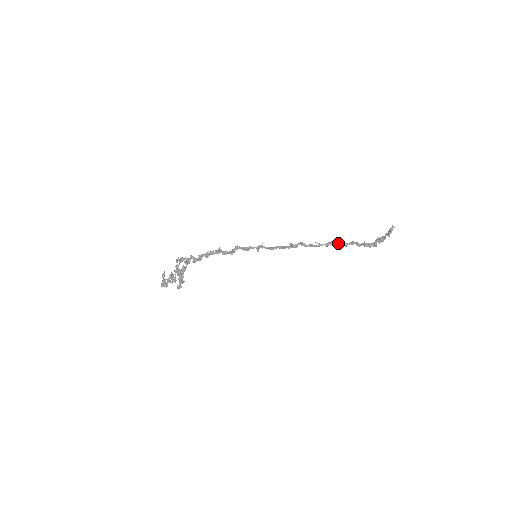
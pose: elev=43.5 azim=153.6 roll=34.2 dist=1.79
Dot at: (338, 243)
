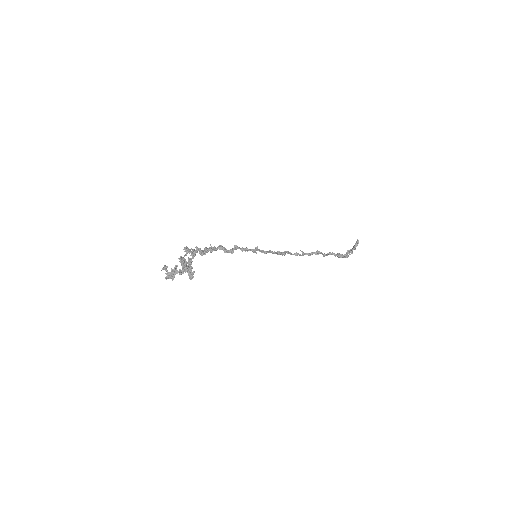
Dot at: (318, 253)
